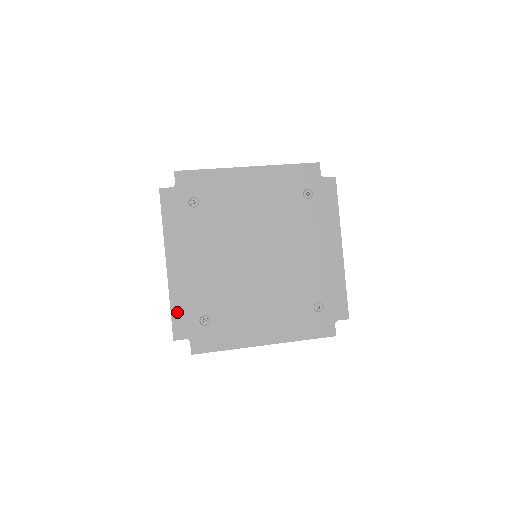
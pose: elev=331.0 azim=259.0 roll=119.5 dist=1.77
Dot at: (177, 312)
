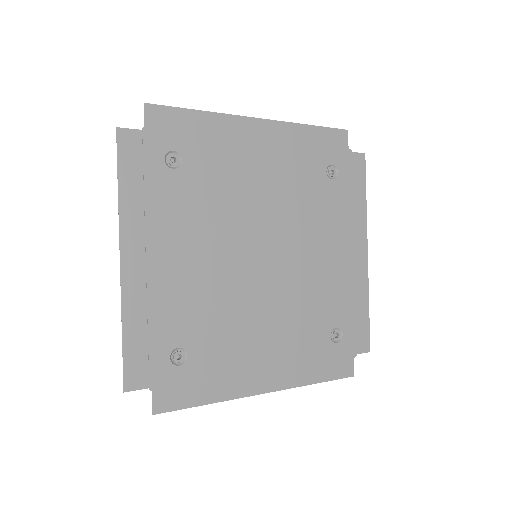
Dot at: (133, 343)
